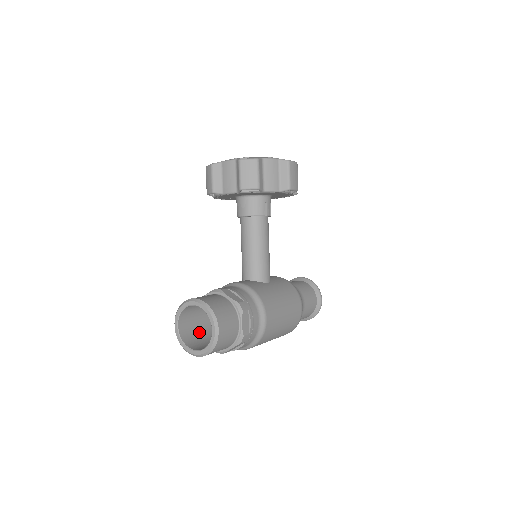
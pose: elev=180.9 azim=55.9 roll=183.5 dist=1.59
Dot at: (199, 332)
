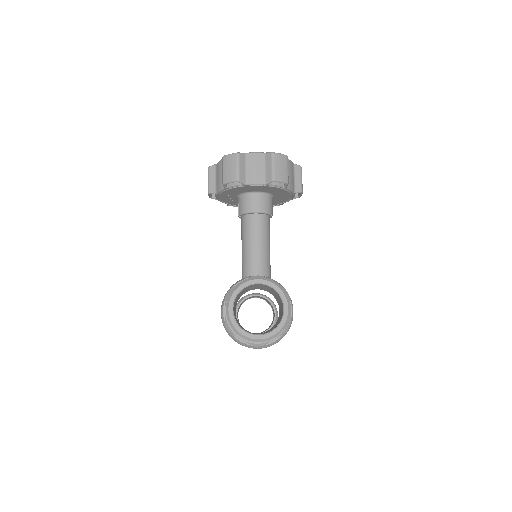
Dot at: occluded
